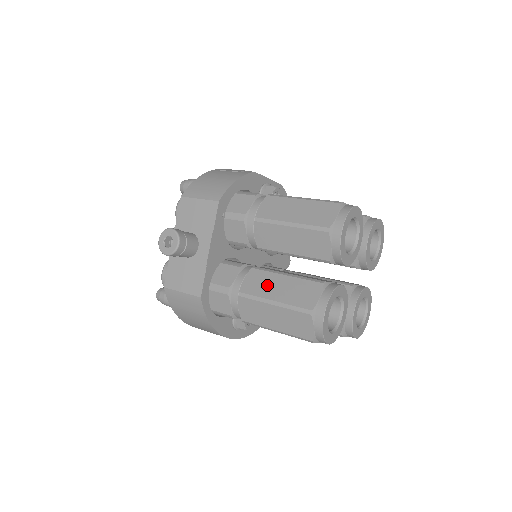
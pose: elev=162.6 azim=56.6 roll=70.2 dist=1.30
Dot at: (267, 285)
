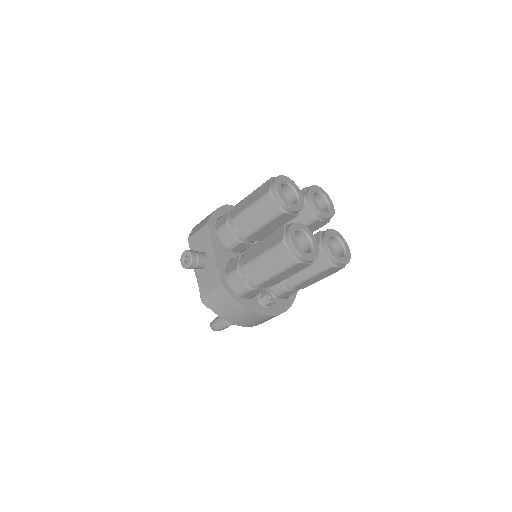
Dot at: (256, 250)
